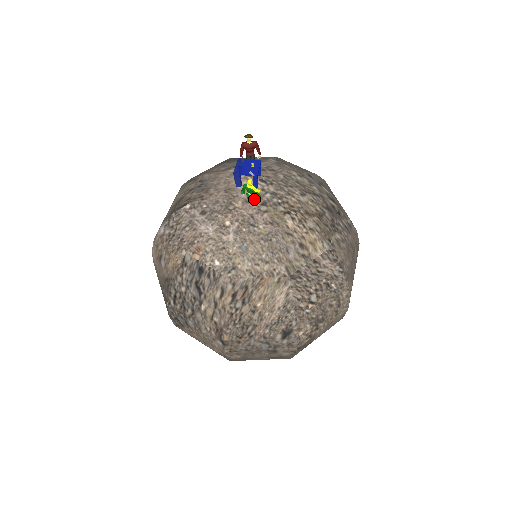
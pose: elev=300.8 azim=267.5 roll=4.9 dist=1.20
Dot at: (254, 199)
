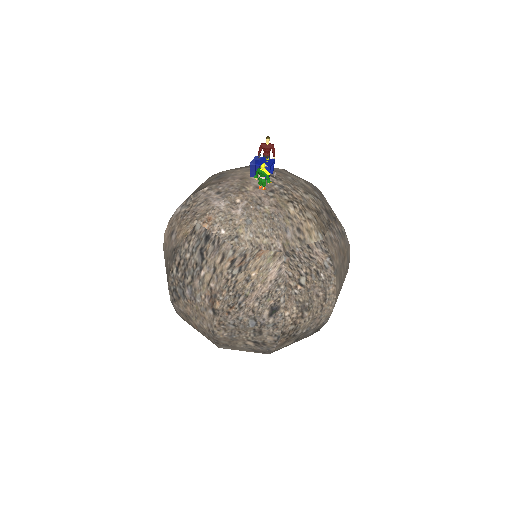
Dot at: (264, 184)
